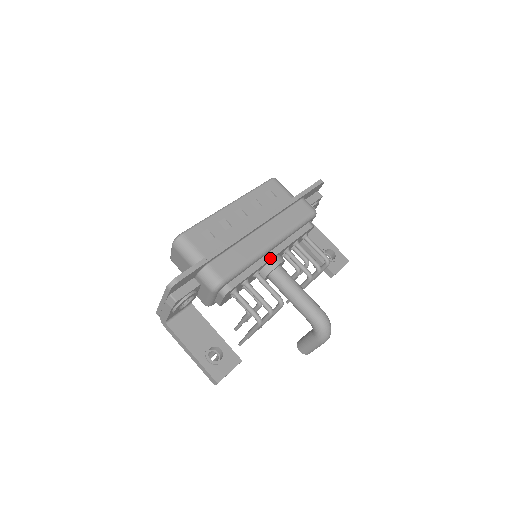
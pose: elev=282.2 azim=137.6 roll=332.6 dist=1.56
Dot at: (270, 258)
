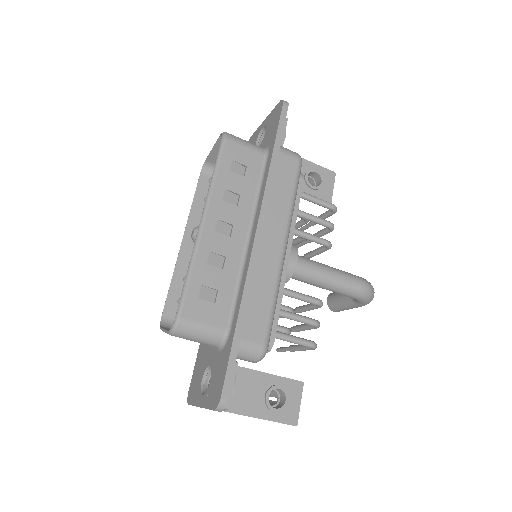
Dot at: (287, 263)
